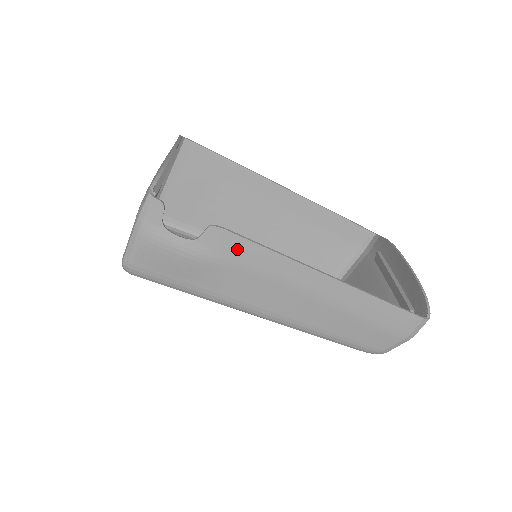
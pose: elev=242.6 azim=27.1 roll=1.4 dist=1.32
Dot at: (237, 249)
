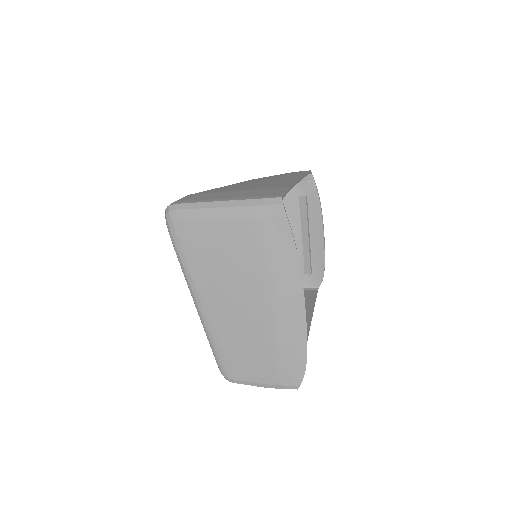
Dot at: occluded
